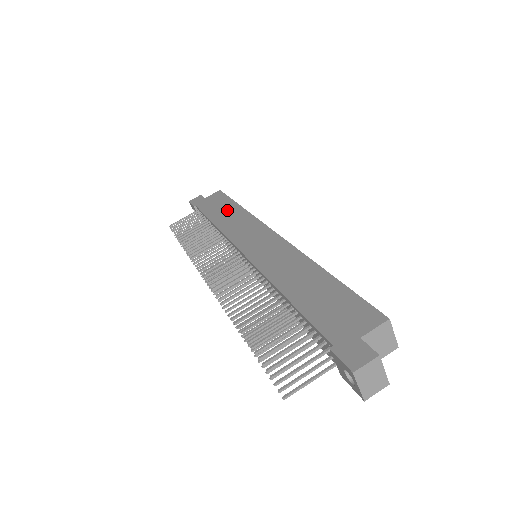
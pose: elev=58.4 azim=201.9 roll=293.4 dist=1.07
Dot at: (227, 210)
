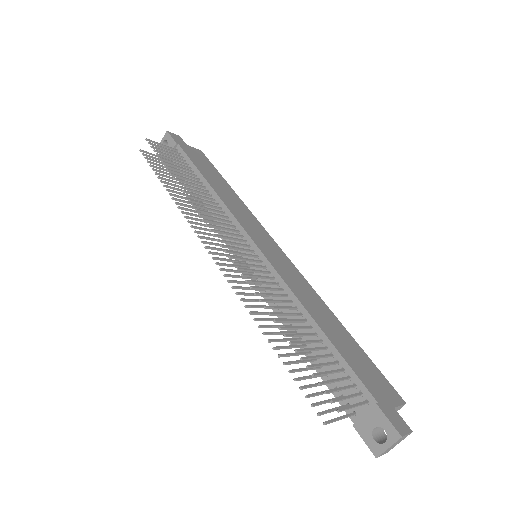
Dot at: (221, 183)
